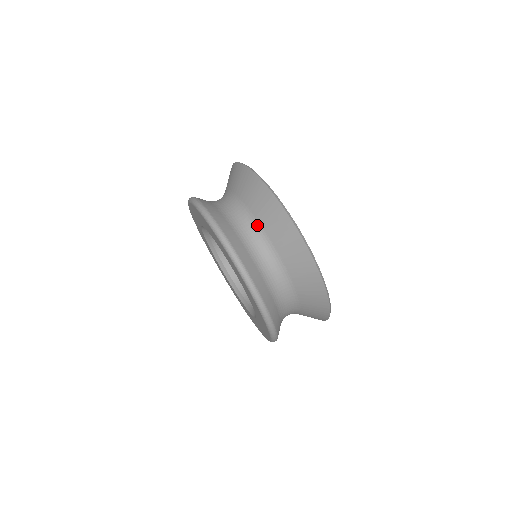
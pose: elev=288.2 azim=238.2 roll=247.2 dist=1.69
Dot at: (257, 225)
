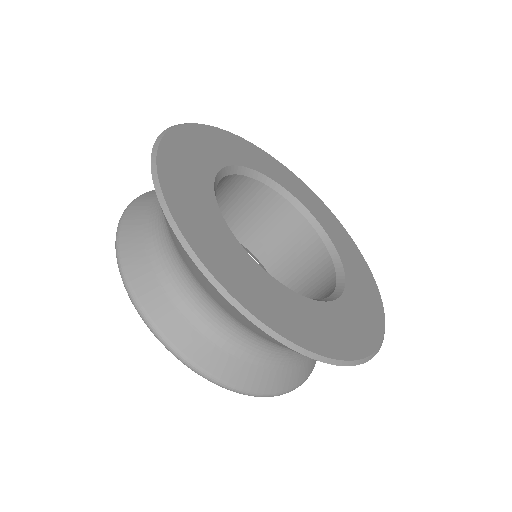
Dot at: occluded
